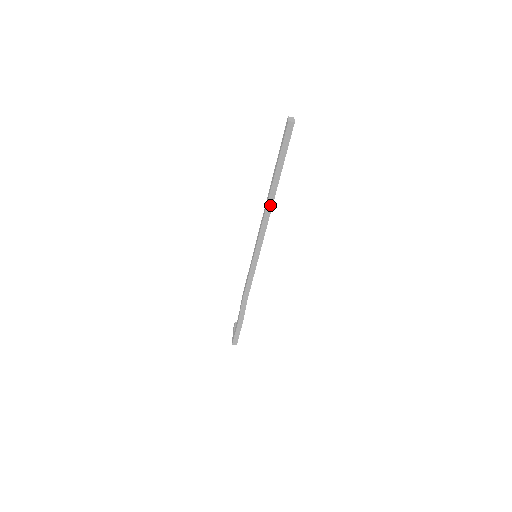
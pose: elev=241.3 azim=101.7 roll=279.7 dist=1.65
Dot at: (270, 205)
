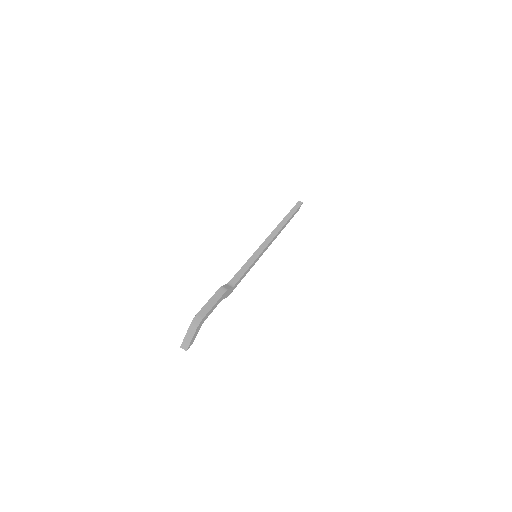
Dot at: (279, 228)
